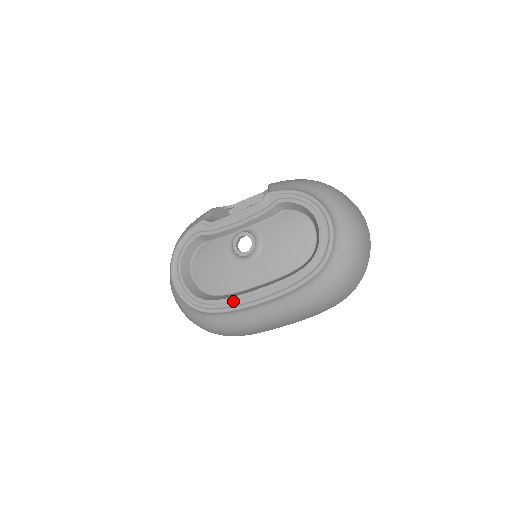
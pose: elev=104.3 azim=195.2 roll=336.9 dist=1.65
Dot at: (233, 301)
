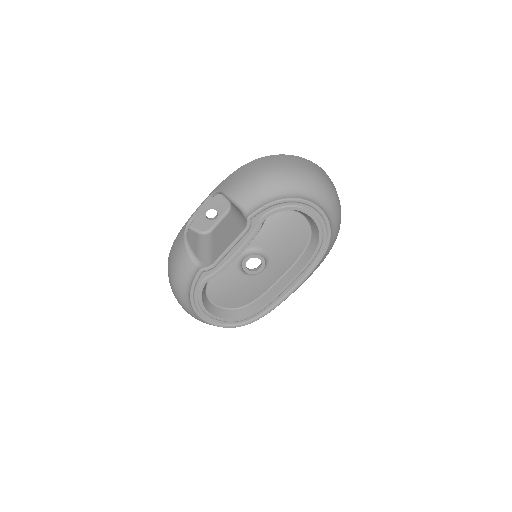
Dot at: (271, 303)
